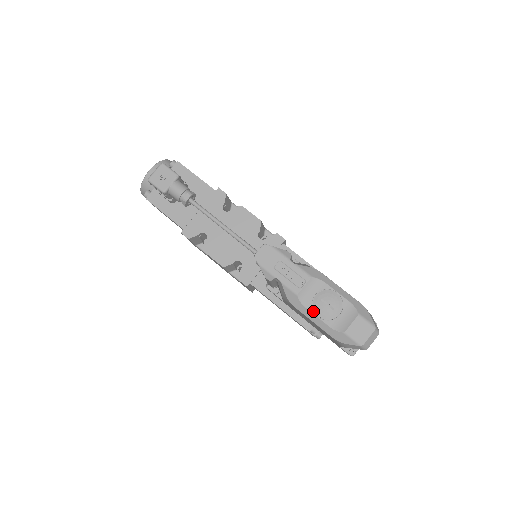
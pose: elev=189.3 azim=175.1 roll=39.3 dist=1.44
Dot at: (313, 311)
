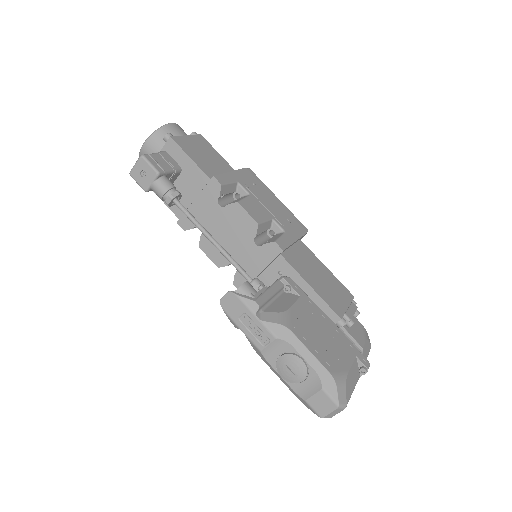
Dot at: (277, 370)
